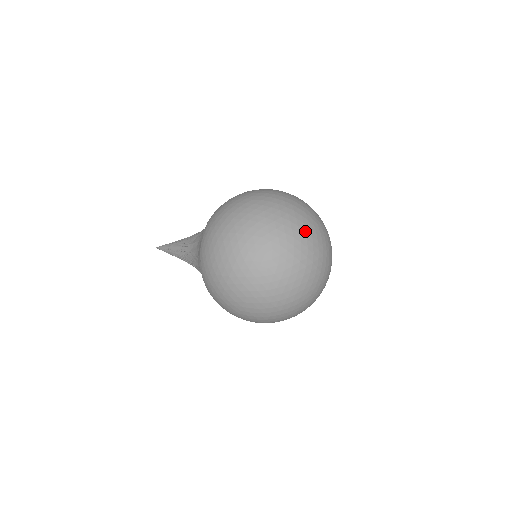
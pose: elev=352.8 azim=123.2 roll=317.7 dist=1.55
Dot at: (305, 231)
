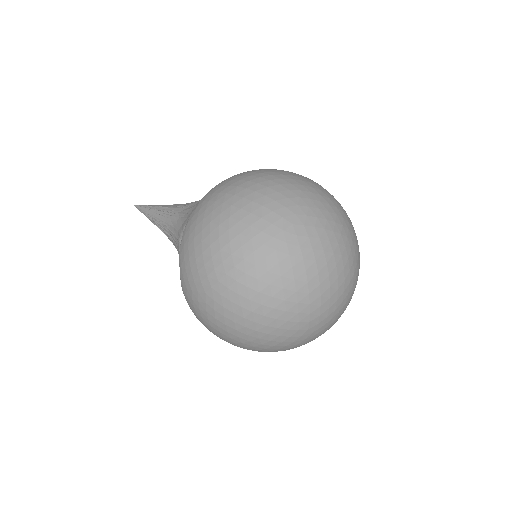
Dot at: (347, 237)
